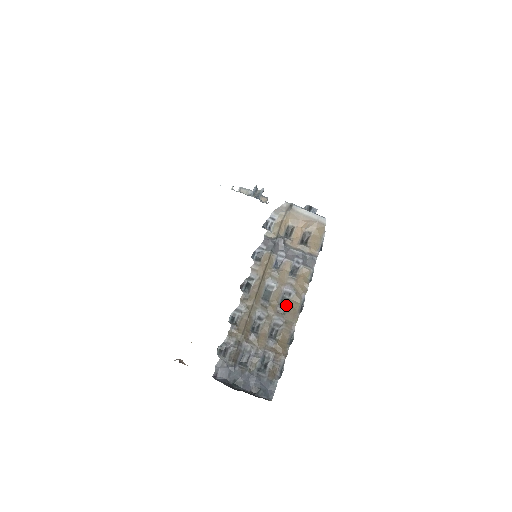
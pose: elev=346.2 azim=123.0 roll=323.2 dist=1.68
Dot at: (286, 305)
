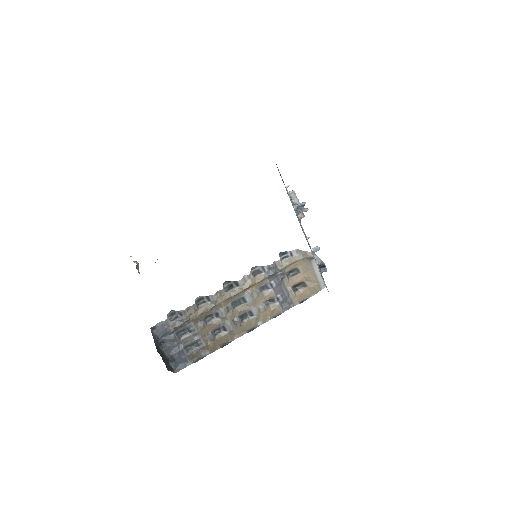
Dot at: (243, 320)
